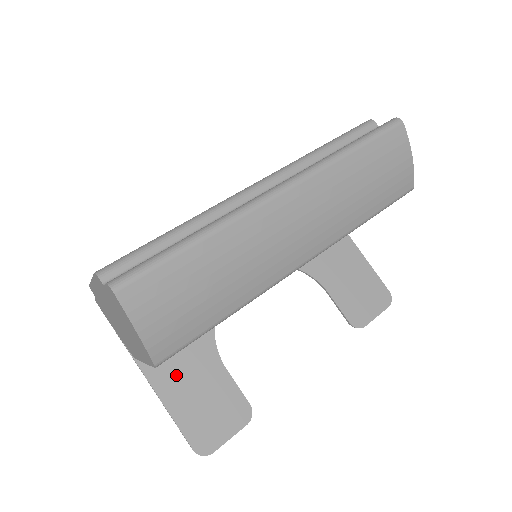
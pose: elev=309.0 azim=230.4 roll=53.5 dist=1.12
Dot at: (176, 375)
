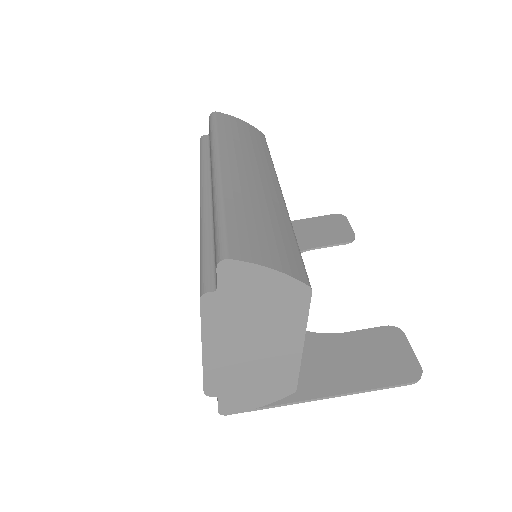
Dot at: (331, 372)
